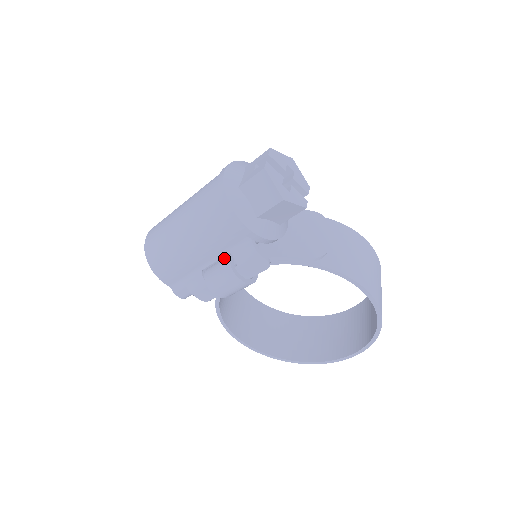
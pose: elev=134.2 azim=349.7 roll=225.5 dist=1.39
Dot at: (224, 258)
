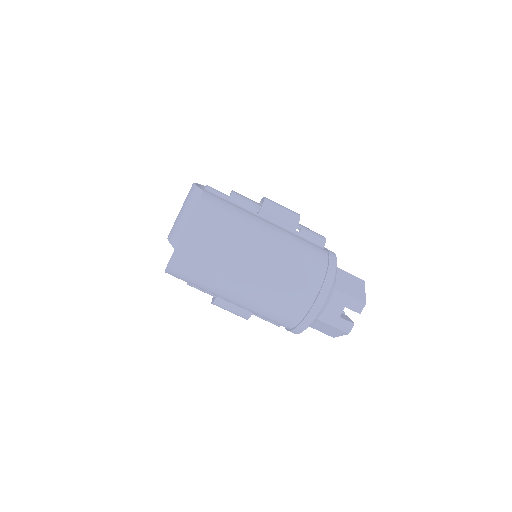
Dot at: occluded
